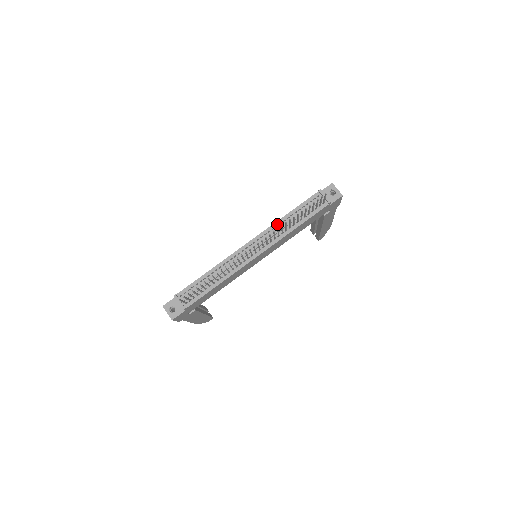
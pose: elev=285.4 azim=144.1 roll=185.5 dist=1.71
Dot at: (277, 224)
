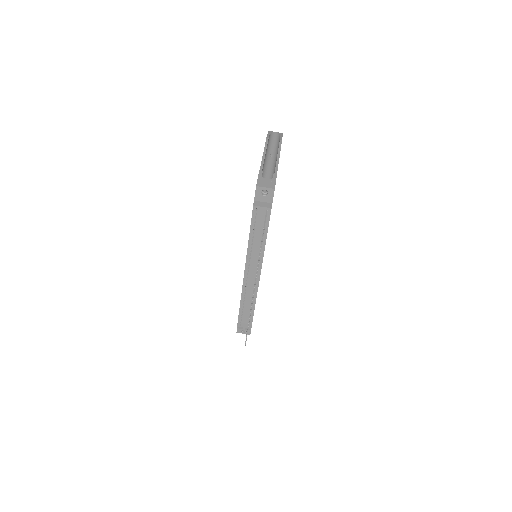
Dot at: (250, 250)
